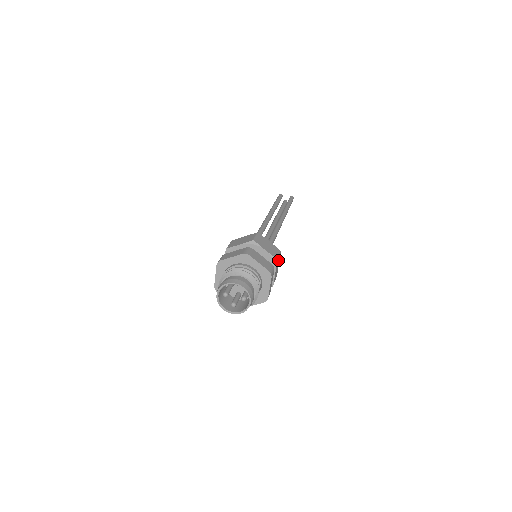
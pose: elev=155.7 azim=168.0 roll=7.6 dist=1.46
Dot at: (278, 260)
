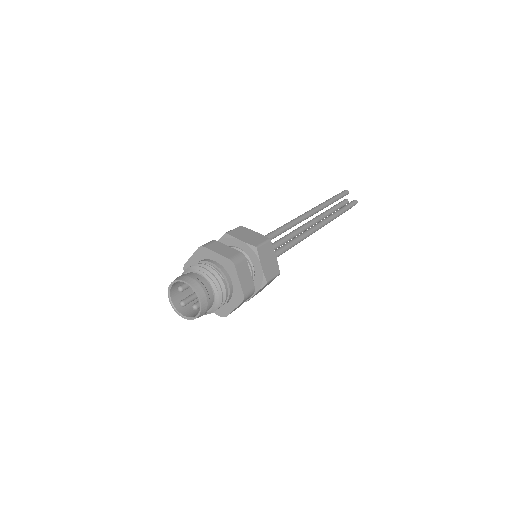
Dot at: (269, 282)
